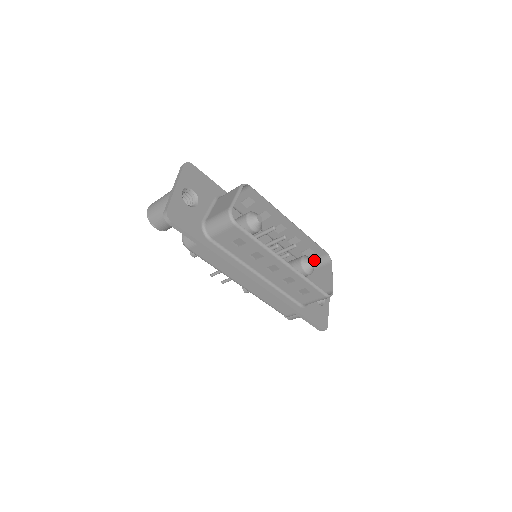
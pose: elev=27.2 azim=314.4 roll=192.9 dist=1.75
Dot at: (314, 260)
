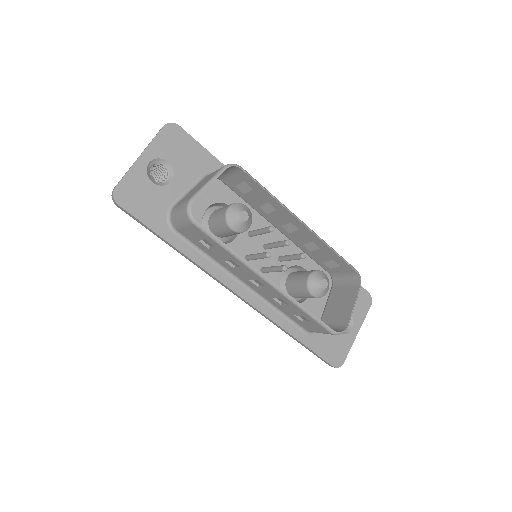
Dot at: (342, 274)
